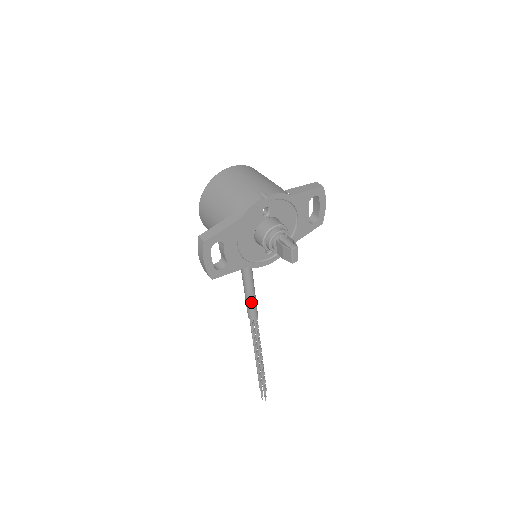
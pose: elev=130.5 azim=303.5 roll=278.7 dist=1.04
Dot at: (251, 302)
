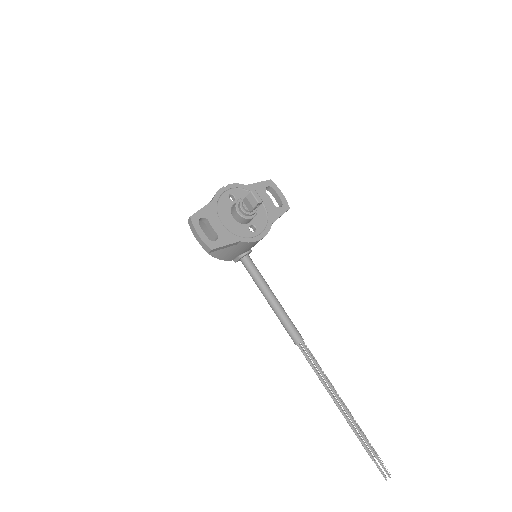
Dot at: (286, 320)
